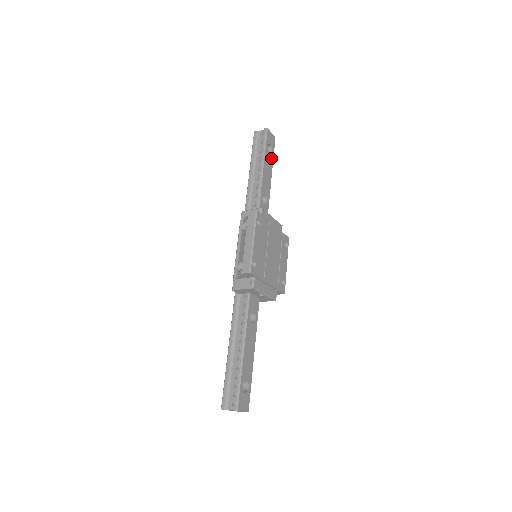
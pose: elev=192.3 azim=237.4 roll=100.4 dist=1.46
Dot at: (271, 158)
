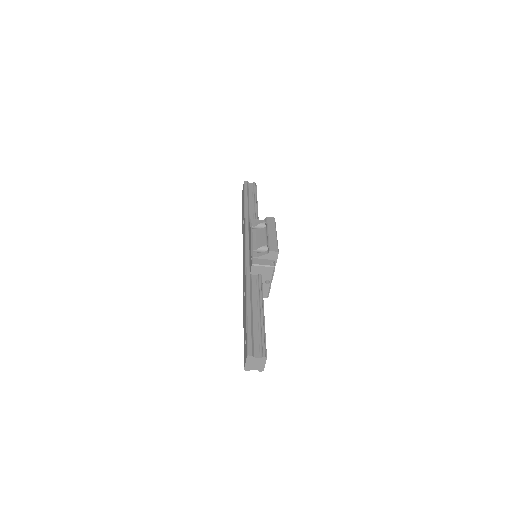
Dot at: occluded
